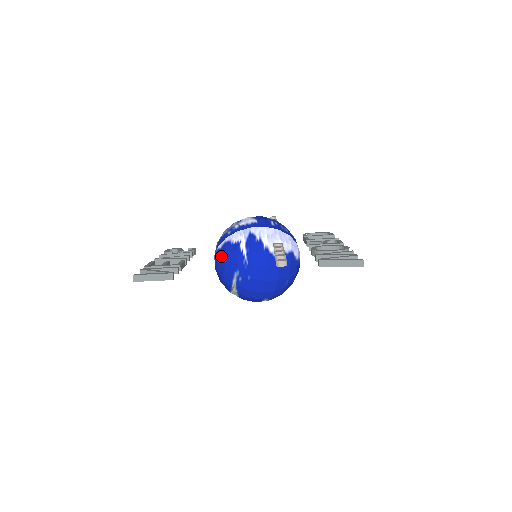
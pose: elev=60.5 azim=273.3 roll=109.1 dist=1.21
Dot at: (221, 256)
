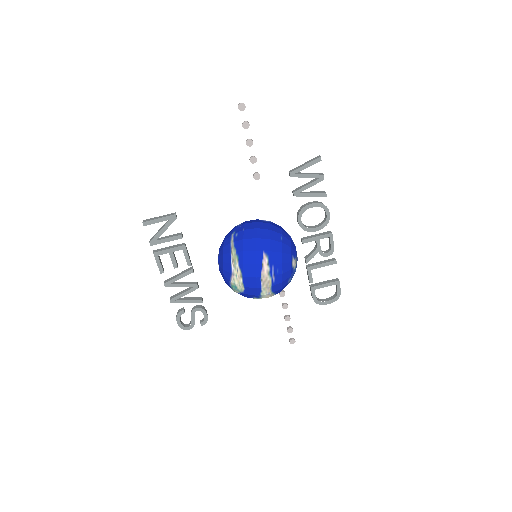
Dot at: (222, 242)
